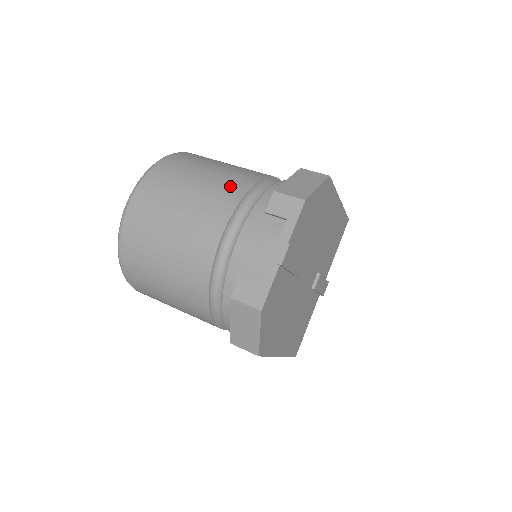
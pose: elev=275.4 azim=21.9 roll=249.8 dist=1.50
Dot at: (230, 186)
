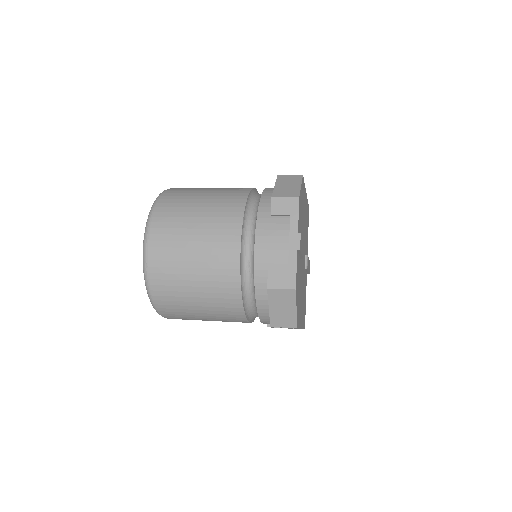
Dot at: (229, 204)
